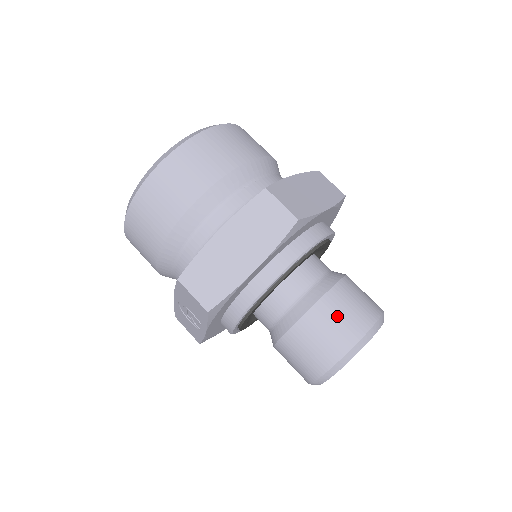
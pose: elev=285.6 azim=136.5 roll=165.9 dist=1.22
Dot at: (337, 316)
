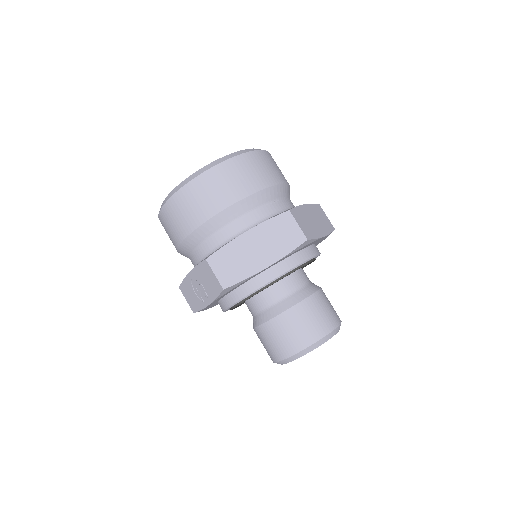
Dot at: (312, 316)
